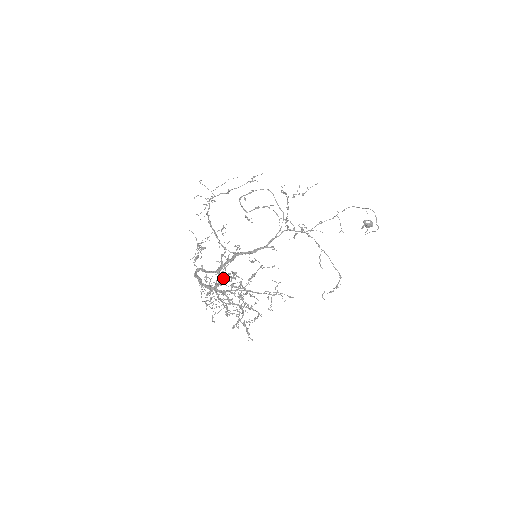
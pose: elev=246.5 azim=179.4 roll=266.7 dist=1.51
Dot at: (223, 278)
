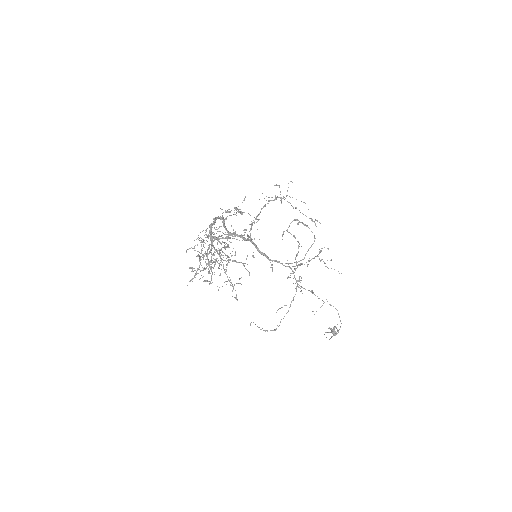
Dot at: occluded
